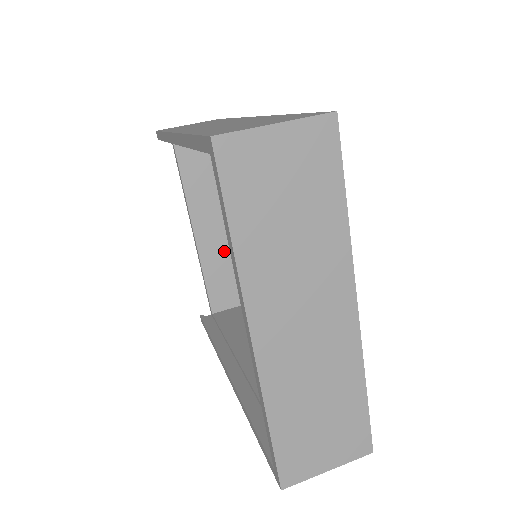
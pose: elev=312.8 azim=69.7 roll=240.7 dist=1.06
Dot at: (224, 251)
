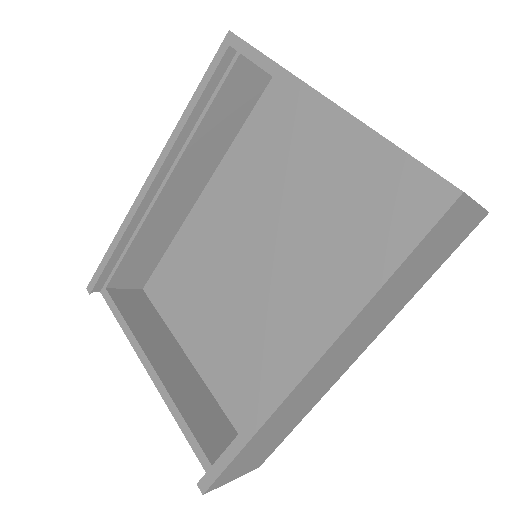
Dot at: (195, 390)
